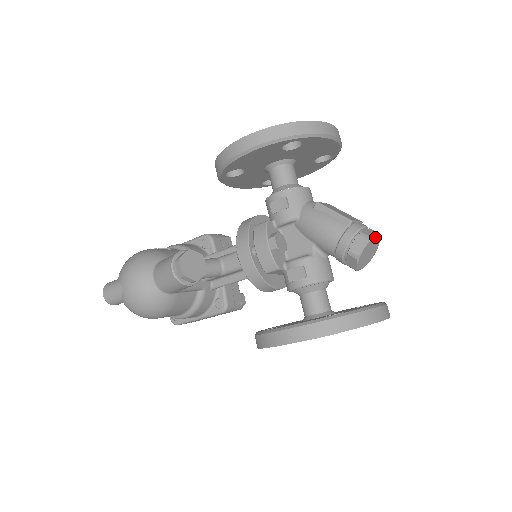
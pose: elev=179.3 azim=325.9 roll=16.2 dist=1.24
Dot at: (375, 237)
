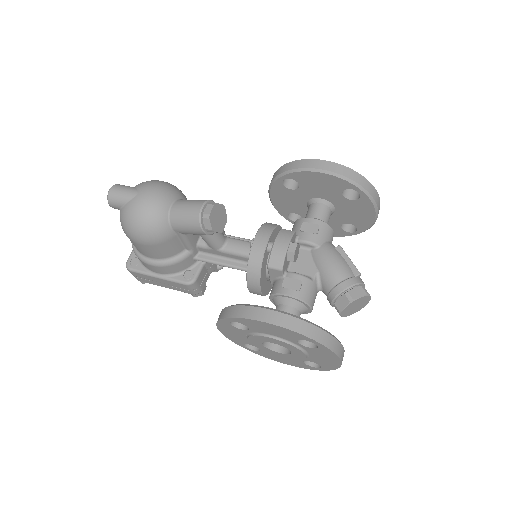
Dot at: (369, 297)
